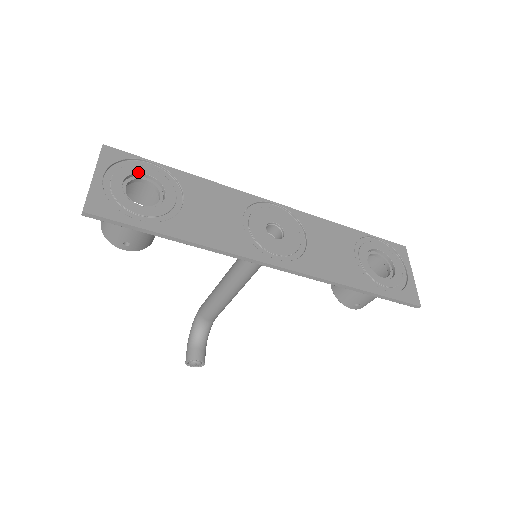
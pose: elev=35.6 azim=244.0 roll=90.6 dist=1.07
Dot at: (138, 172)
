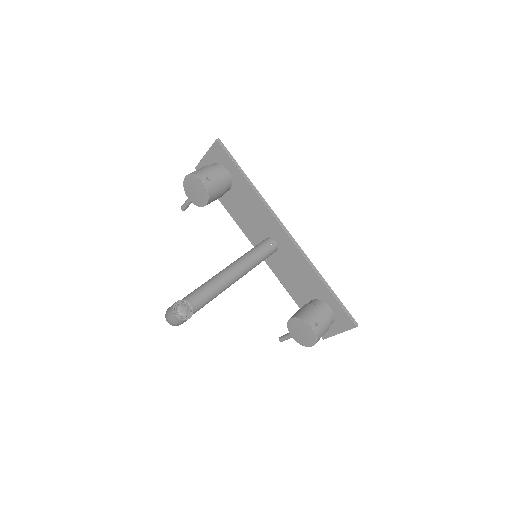
Dot at: occluded
